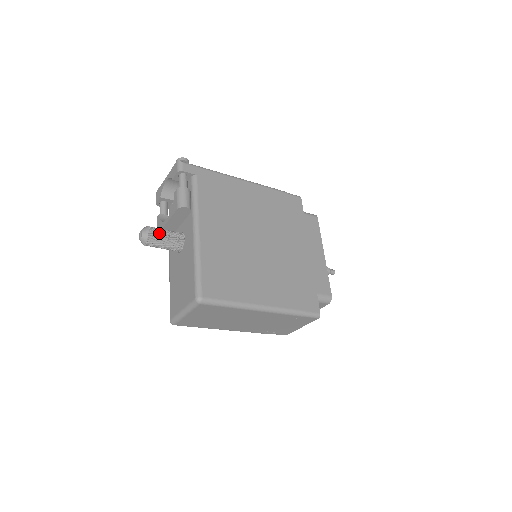
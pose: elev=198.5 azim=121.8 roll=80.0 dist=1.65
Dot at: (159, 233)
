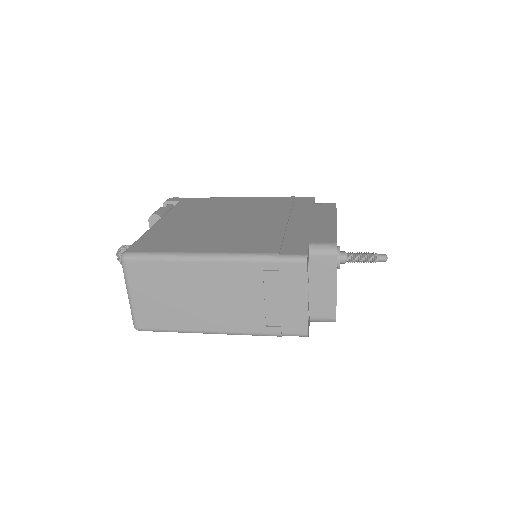
Dot at: occluded
